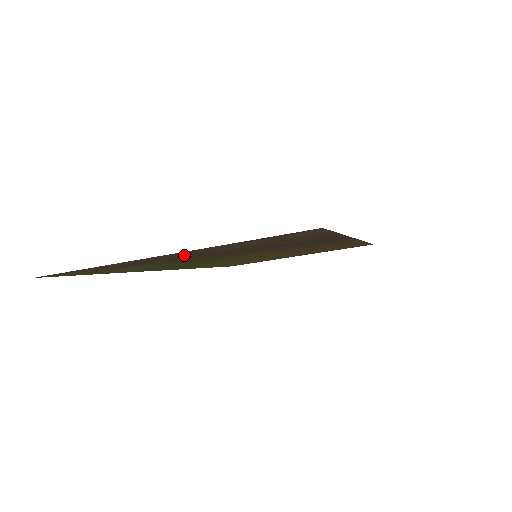
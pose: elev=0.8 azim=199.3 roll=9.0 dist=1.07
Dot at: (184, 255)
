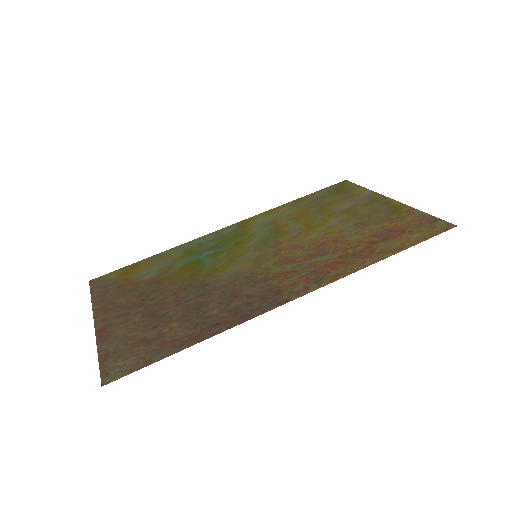
Dot at: (120, 313)
